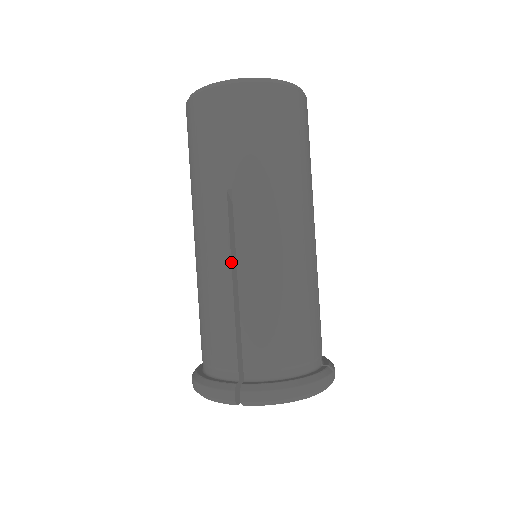
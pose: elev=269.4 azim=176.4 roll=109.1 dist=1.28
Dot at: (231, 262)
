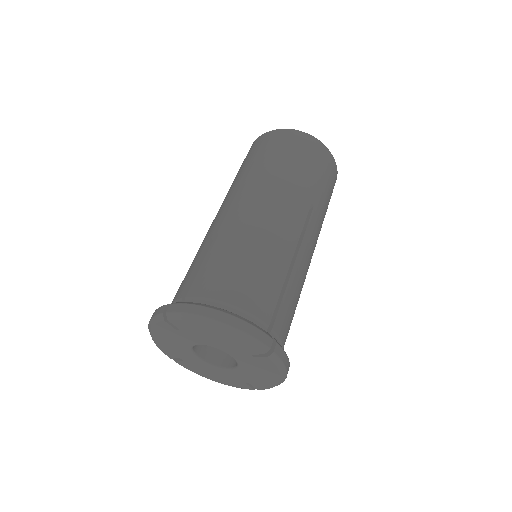
Dot at: (219, 224)
